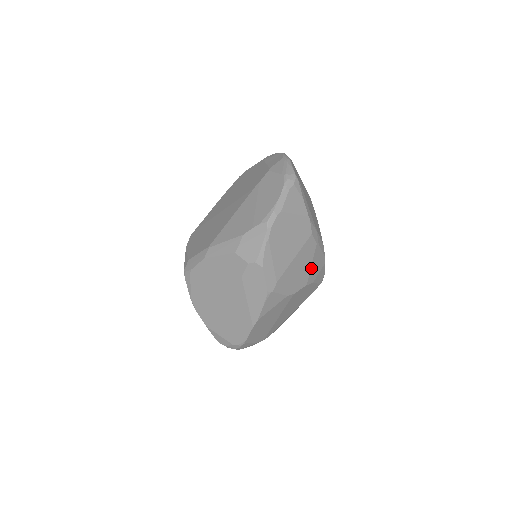
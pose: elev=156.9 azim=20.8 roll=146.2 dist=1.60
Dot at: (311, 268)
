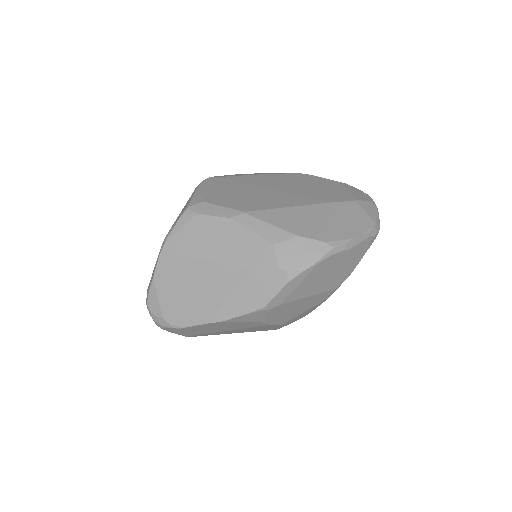
Dot at: (300, 314)
